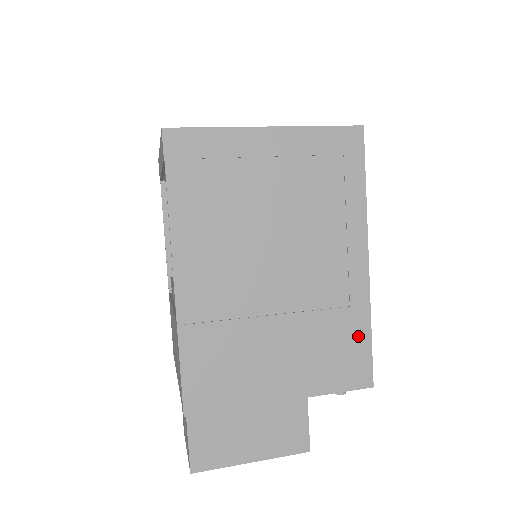
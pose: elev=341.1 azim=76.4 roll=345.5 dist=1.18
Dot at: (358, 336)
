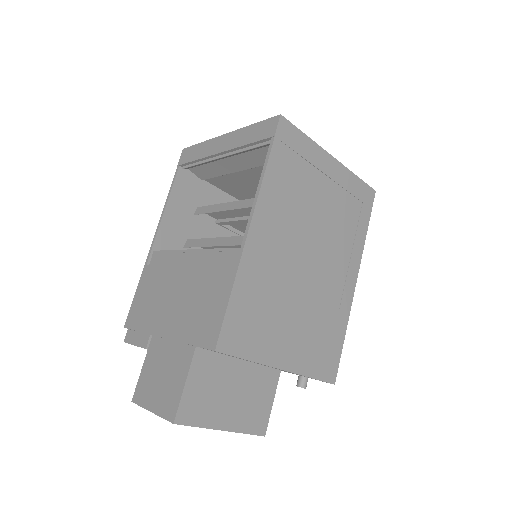
Dot at: (337, 338)
